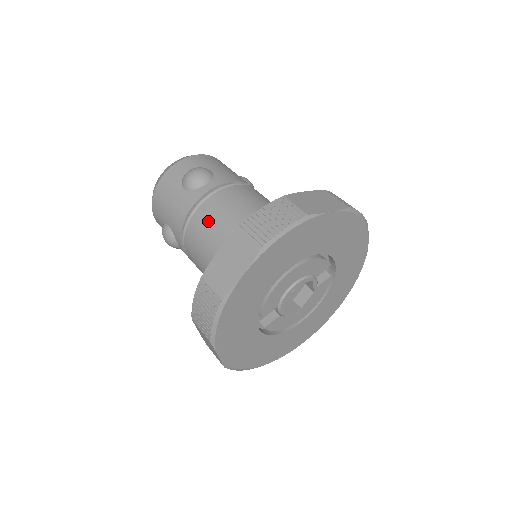
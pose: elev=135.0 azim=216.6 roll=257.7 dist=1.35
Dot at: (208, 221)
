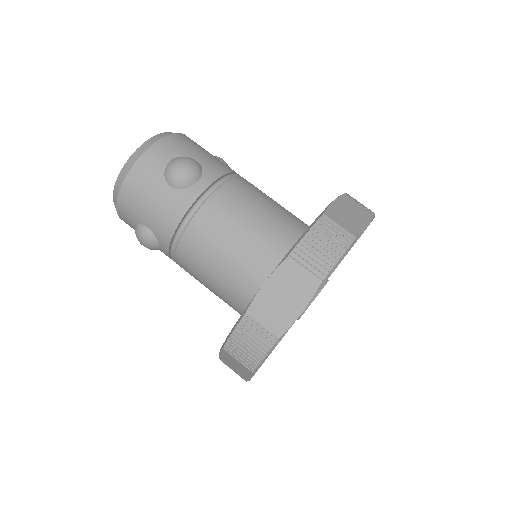
Dot at: (214, 230)
